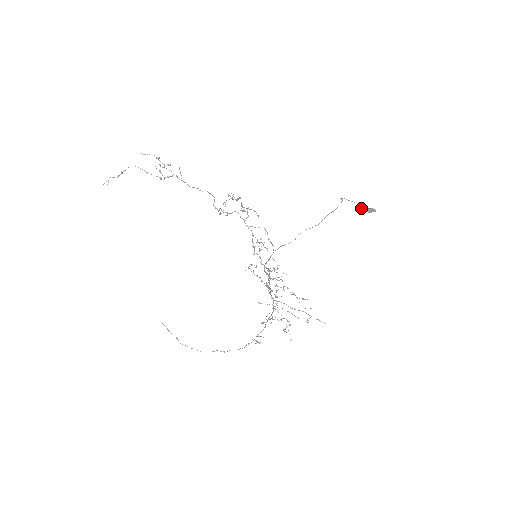
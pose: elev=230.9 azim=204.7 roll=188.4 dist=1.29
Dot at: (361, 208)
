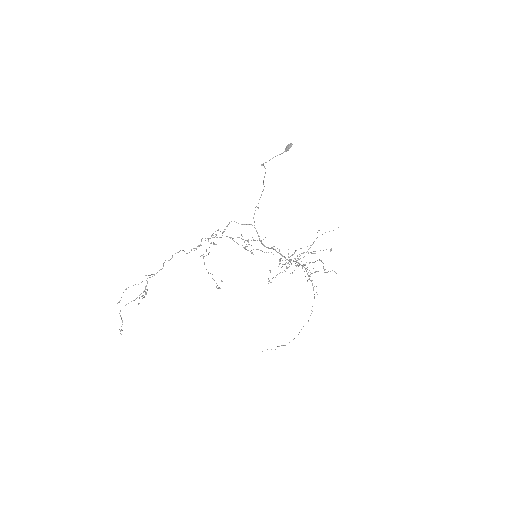
Dot at: occluded
